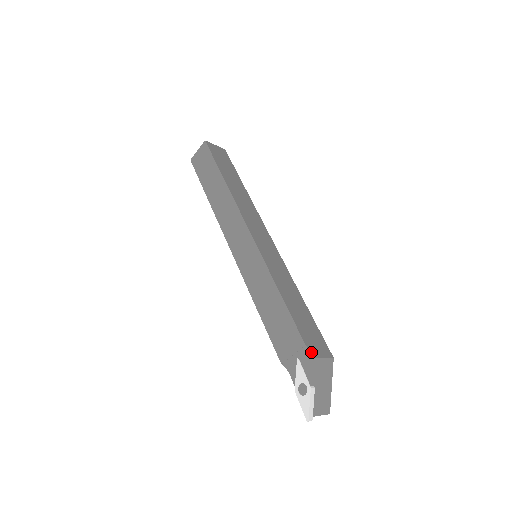
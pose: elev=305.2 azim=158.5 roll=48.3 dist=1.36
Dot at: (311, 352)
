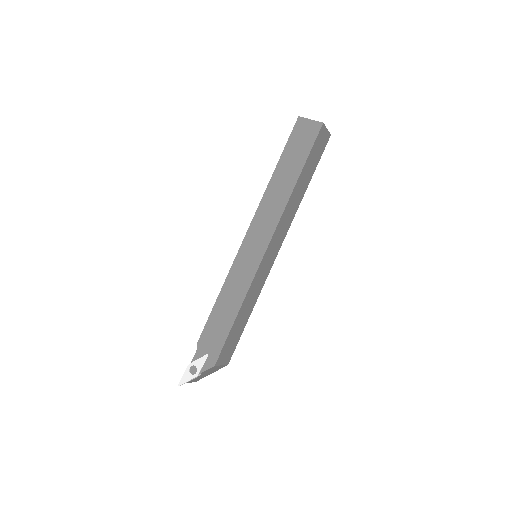
Dot at: (218, 361)
